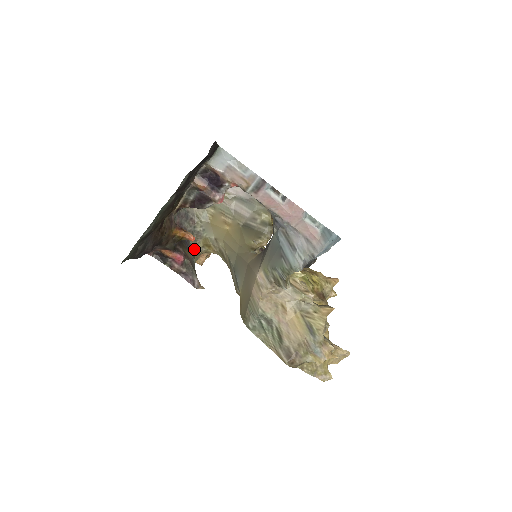
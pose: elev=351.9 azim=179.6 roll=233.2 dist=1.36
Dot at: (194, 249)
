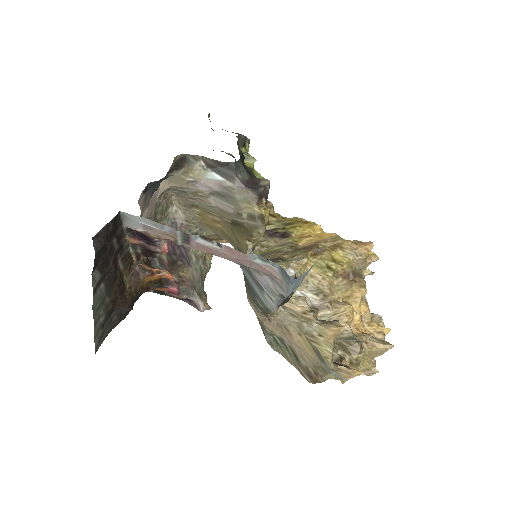
Dot at: (200, 252)
